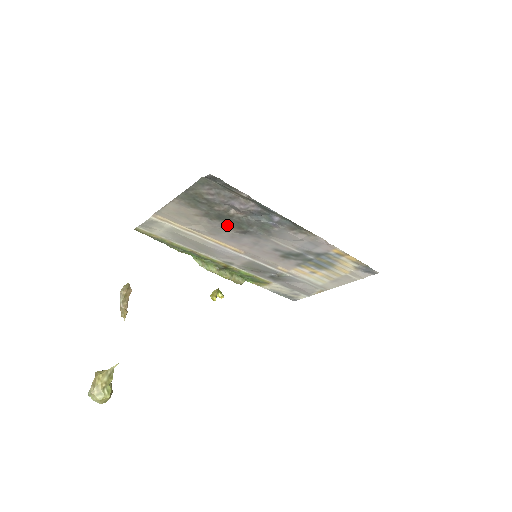
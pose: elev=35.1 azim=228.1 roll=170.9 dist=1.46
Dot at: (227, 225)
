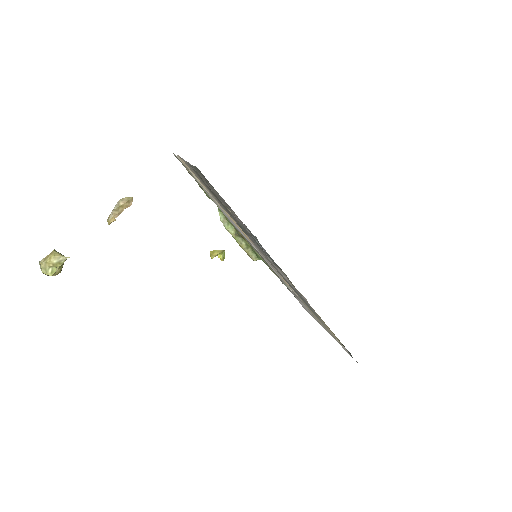
Dot at: occluded
